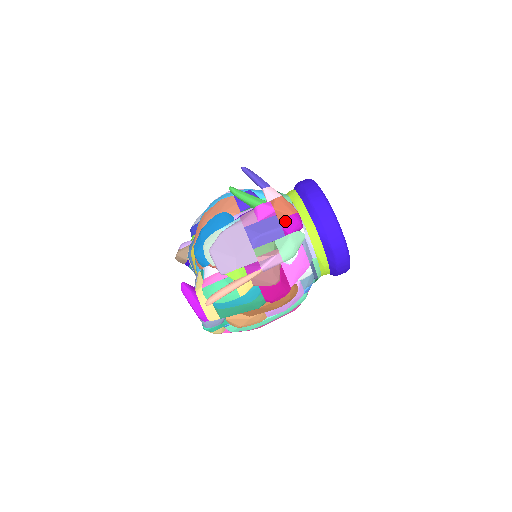
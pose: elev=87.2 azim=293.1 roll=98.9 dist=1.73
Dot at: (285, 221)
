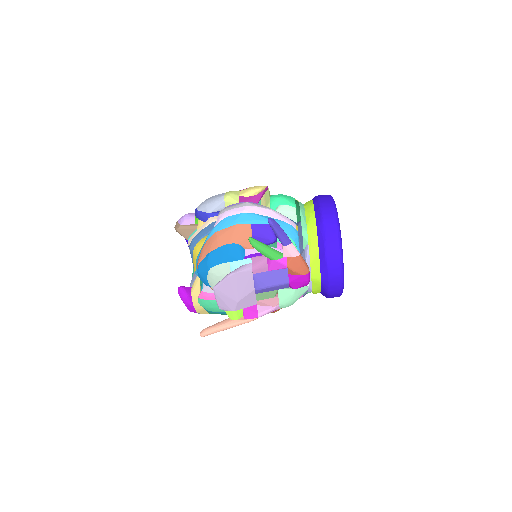
Dot at: (294, 279)
